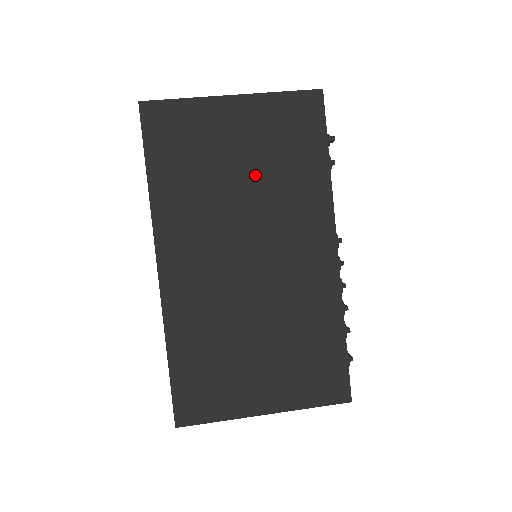
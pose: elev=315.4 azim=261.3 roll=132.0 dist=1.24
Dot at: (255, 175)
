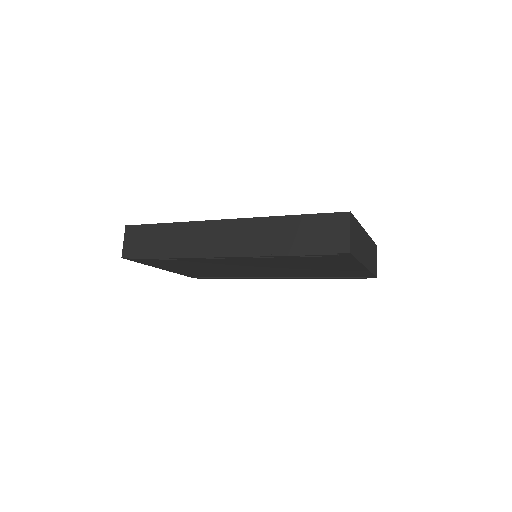
Dot at: occluded
